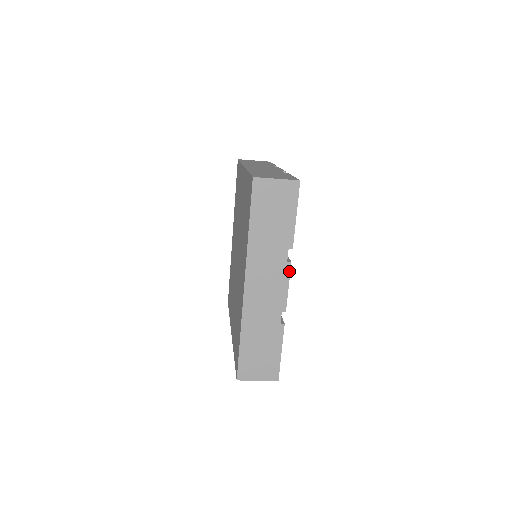
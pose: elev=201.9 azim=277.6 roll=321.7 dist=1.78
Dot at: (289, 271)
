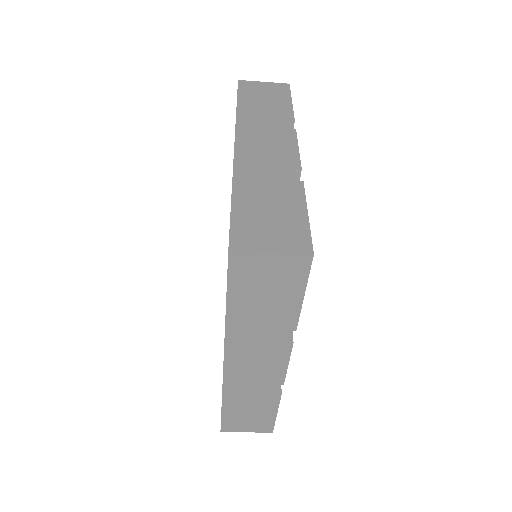
Dot at: (295, 136)
